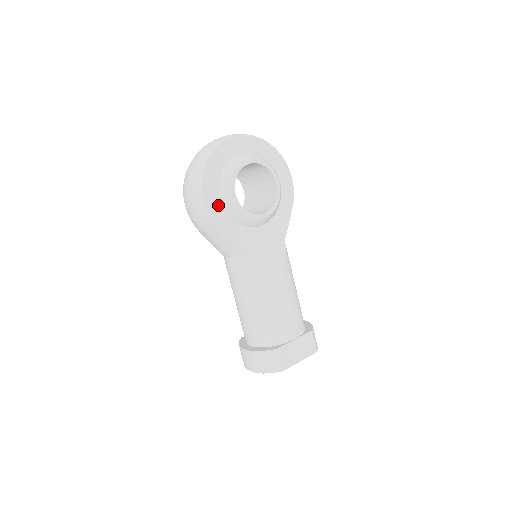
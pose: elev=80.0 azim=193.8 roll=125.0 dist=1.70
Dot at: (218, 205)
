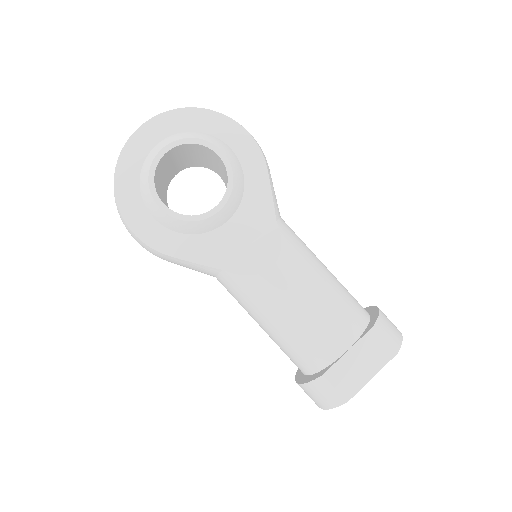
Dot at: (154, 227)
